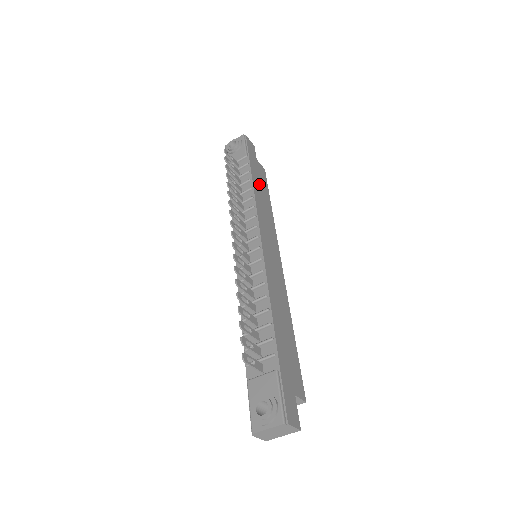
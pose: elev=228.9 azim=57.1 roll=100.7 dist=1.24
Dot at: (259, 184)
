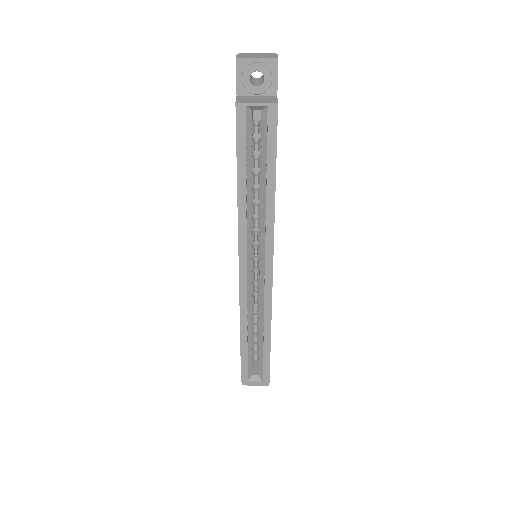
Dot at: occluded
